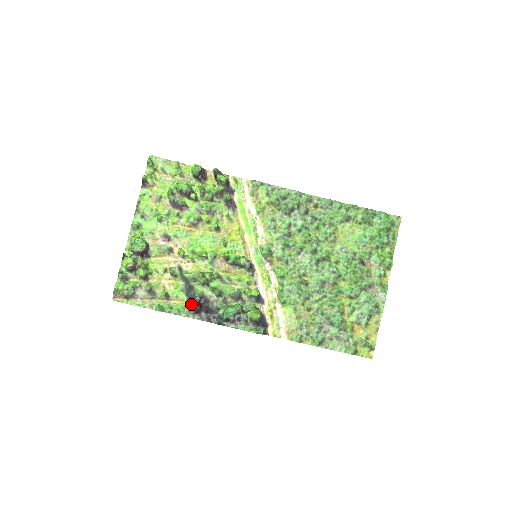
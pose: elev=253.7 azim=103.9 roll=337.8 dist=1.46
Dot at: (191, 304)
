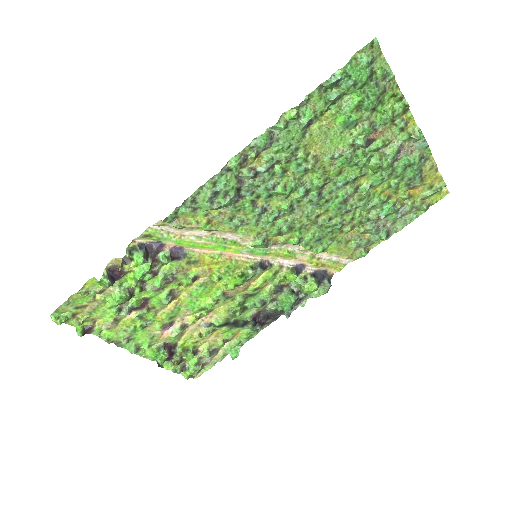
Dot at: (251, 330)
